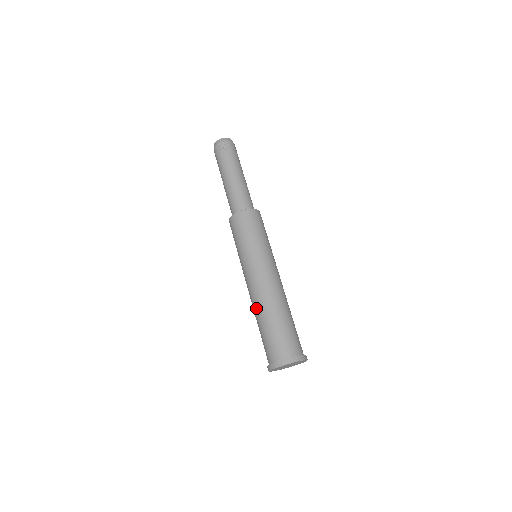
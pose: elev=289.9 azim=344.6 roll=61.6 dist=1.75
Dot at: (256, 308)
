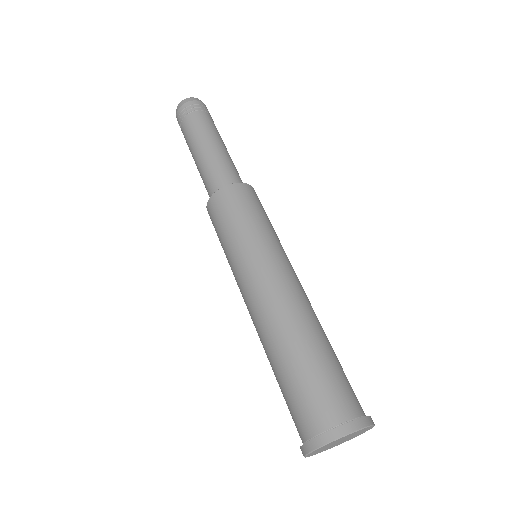
Dot at: (273, 333)
